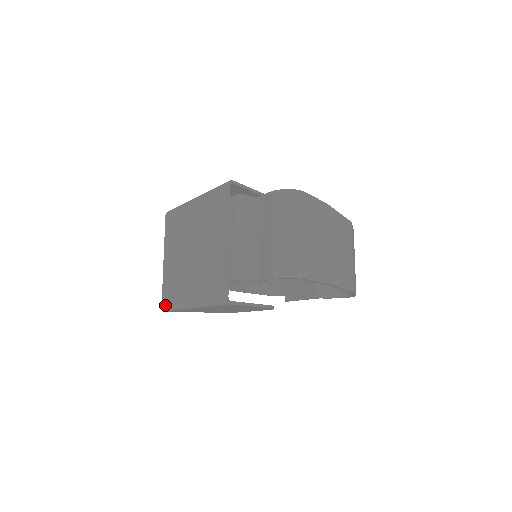
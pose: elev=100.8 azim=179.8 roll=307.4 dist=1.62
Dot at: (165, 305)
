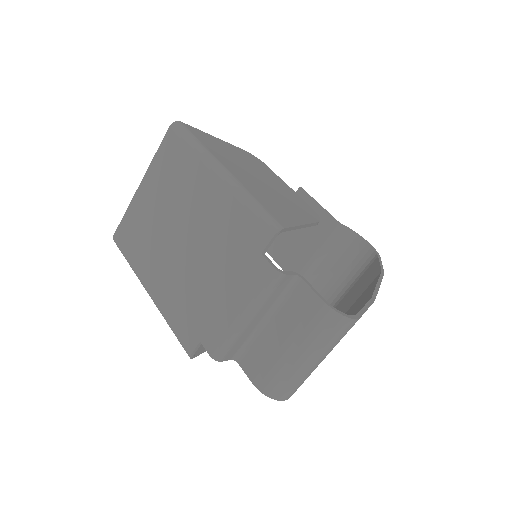
Dot at: (117, 243)
